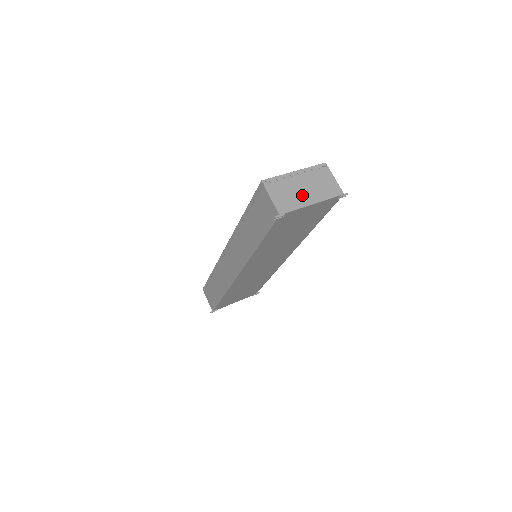
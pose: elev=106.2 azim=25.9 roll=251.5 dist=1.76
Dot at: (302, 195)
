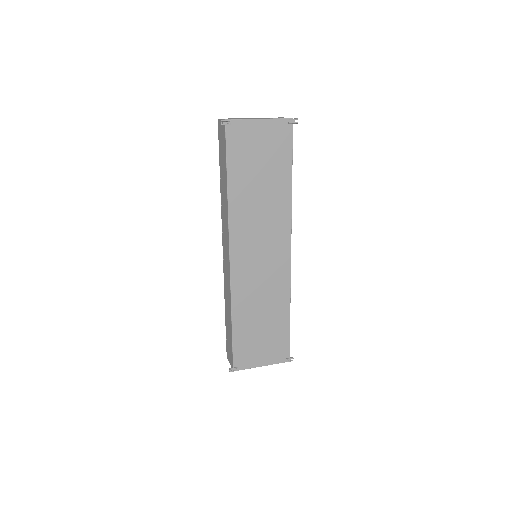
Dot at: occluded
